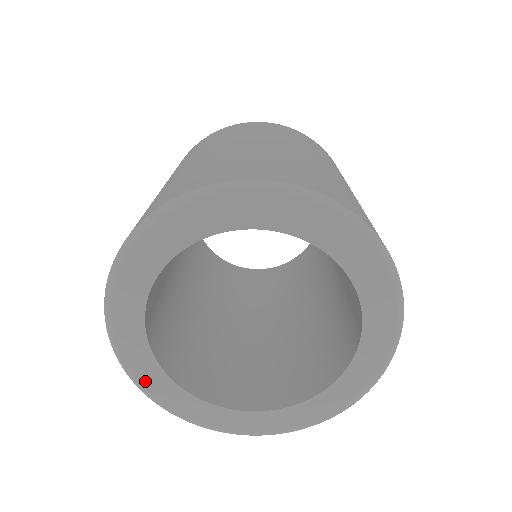
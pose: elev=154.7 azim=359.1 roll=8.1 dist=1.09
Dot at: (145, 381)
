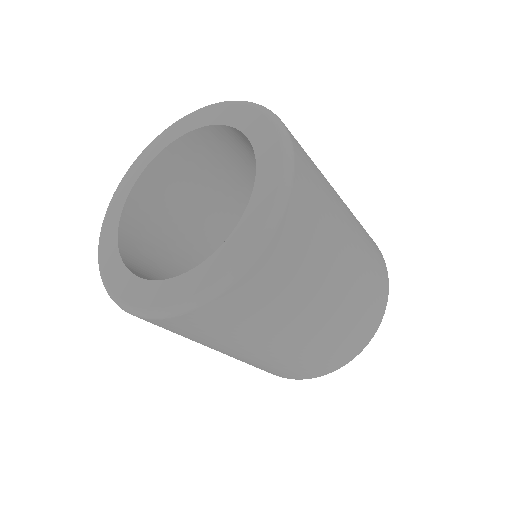
Dot at: (112, 208)
